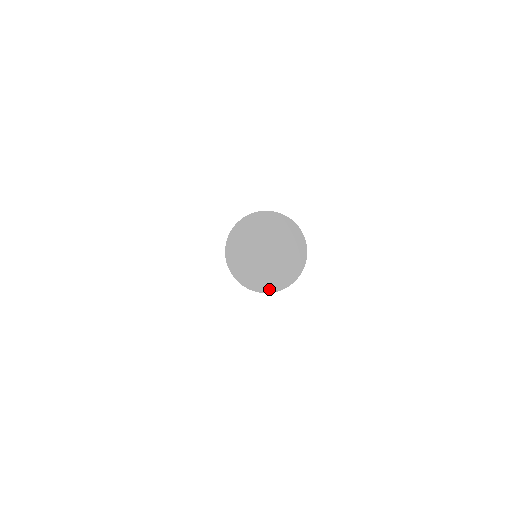
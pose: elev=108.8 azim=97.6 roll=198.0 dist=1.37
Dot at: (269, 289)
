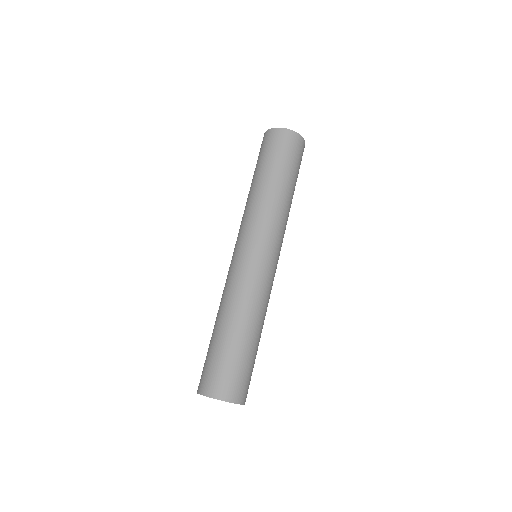
Dot at: occluded
